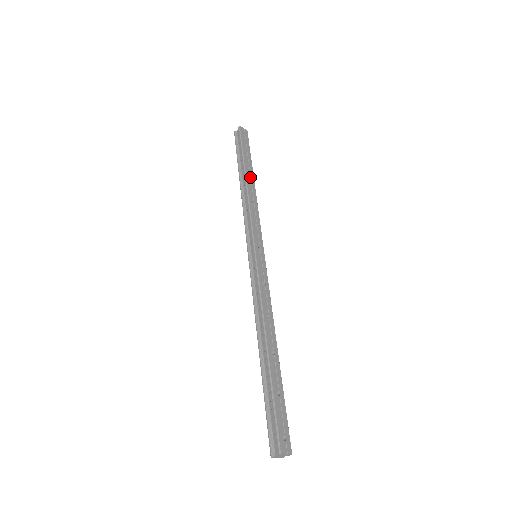
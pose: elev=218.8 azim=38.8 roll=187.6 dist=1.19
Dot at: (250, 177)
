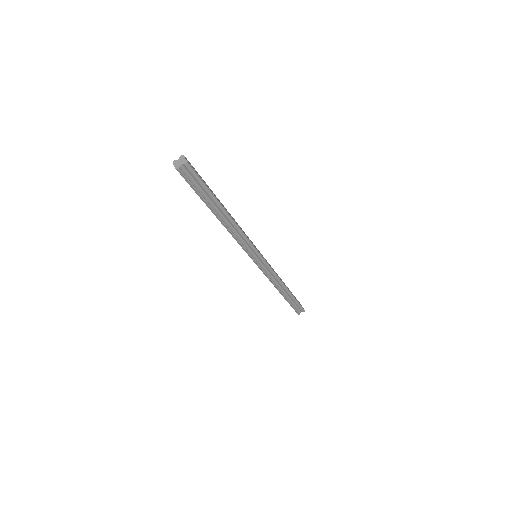
Dot at: occluded
